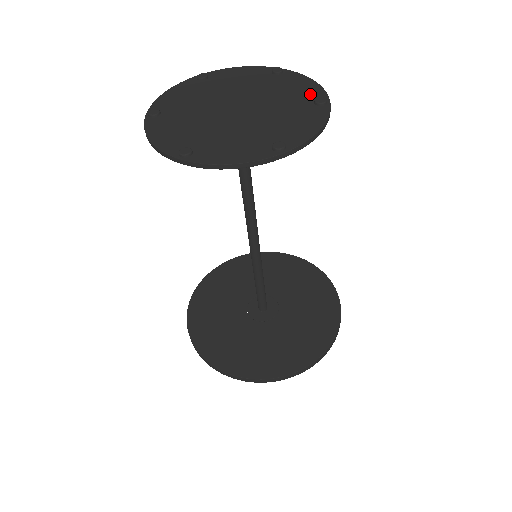
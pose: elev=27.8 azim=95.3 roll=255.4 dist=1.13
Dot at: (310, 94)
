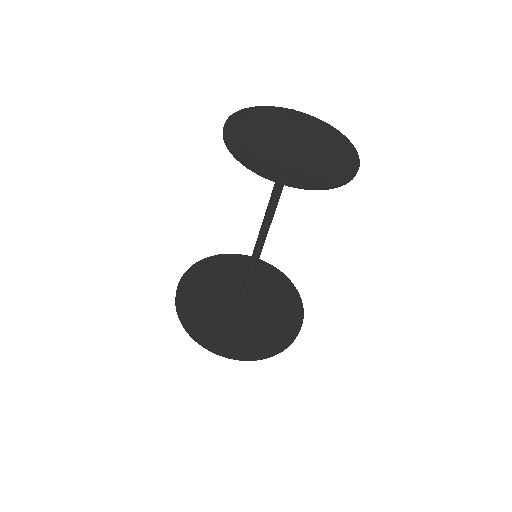
Dot at: (330, 131)
